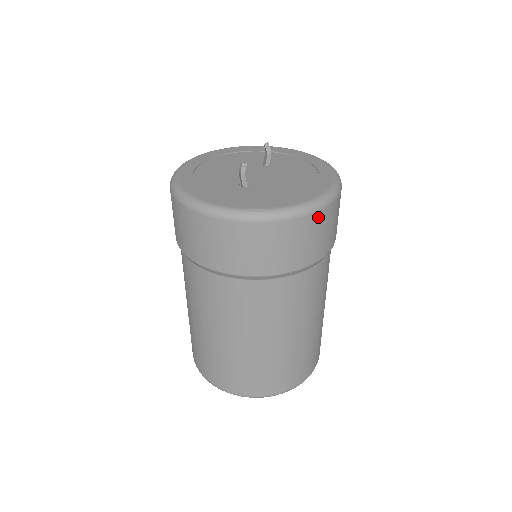
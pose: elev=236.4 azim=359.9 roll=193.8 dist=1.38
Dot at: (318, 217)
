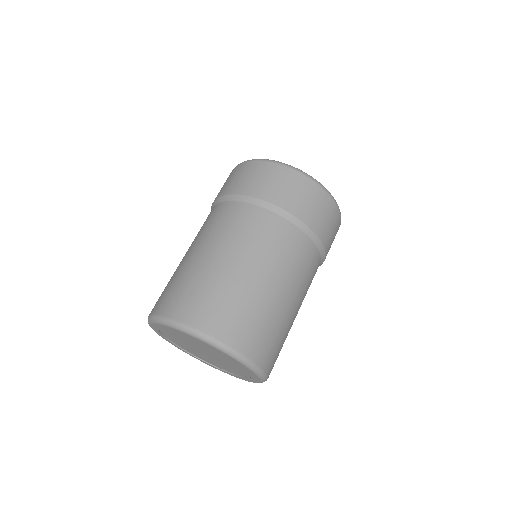
Dot at: (338, 218)
